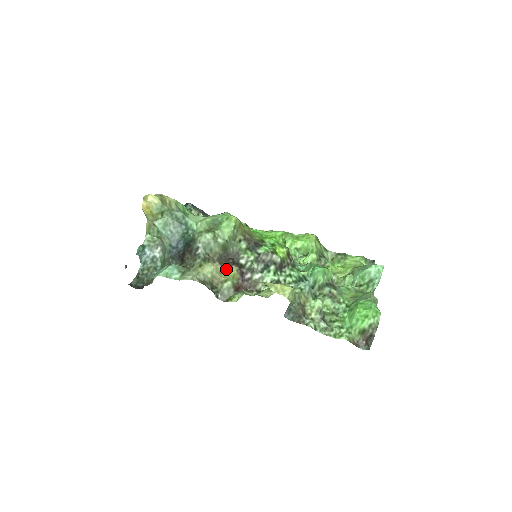
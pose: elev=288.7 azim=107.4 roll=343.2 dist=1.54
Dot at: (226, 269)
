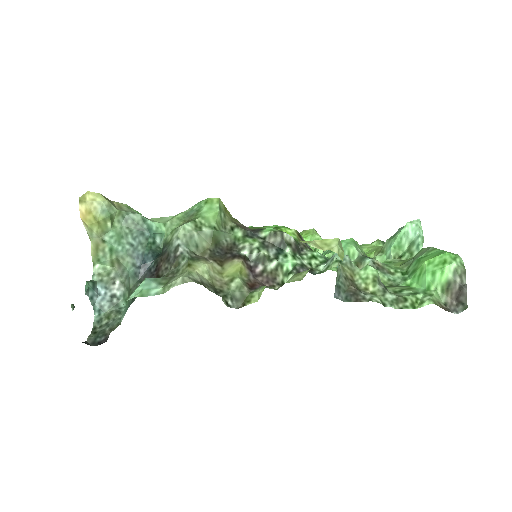
Dot at: (226, 266)
